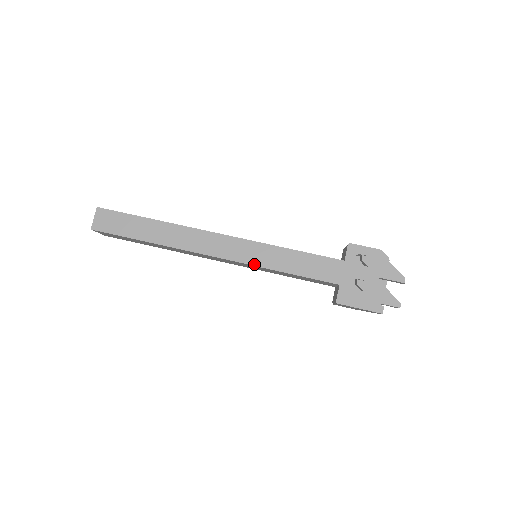
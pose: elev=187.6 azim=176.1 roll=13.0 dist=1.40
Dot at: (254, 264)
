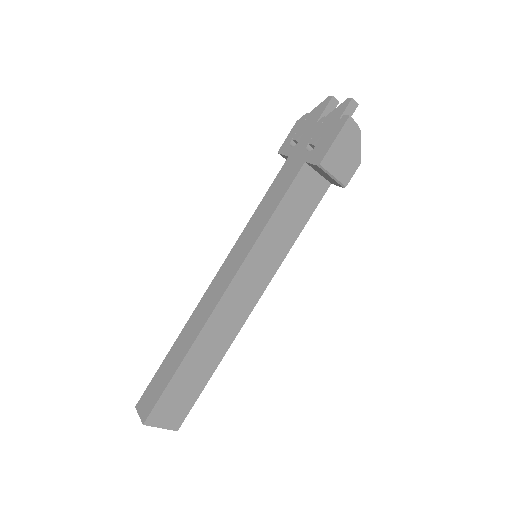
Dot at: (249, 251)
